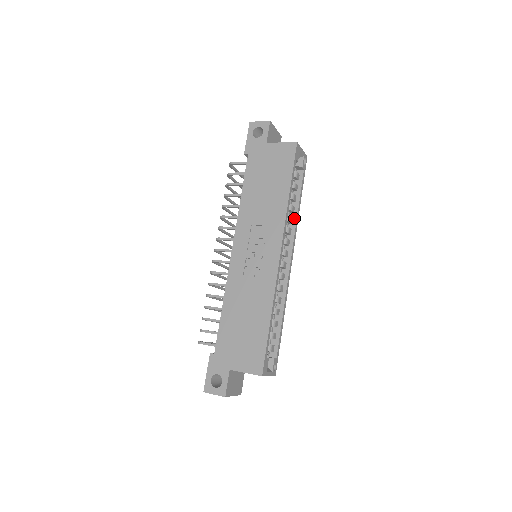
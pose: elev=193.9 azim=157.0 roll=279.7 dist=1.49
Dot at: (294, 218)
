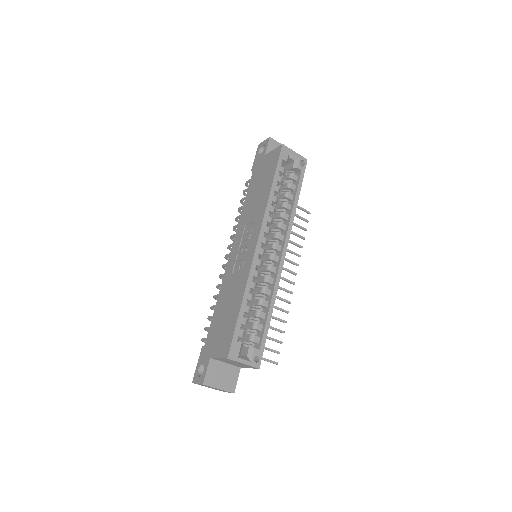
Dot at: (289, 215)
